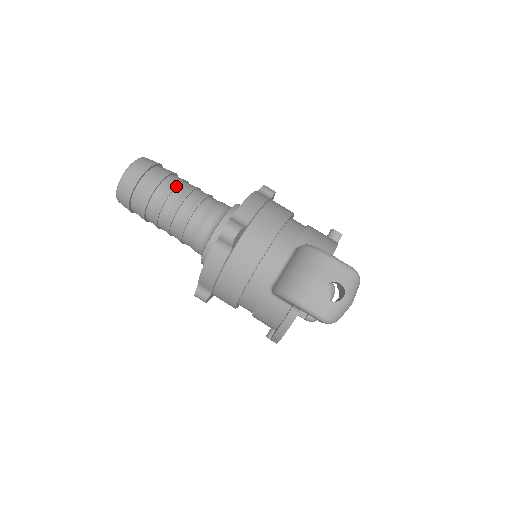
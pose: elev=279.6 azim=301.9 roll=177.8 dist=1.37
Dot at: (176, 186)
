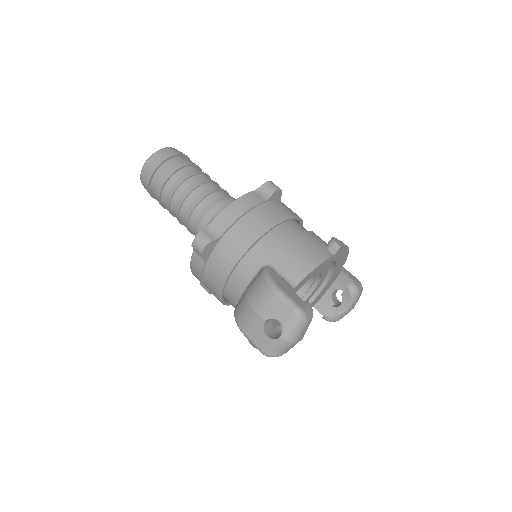
Dot at: (181, 182)
